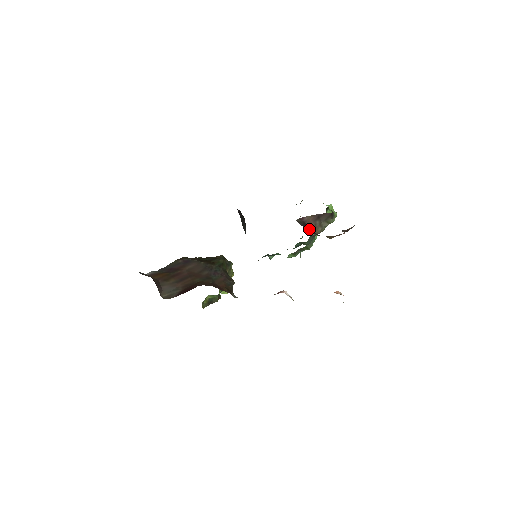
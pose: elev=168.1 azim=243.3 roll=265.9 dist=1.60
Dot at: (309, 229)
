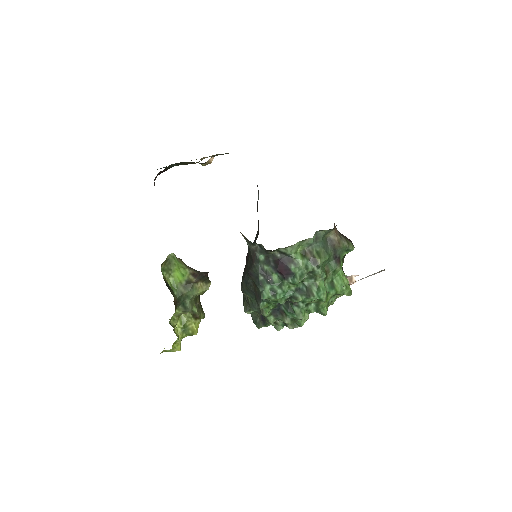
Dot at: occluded
